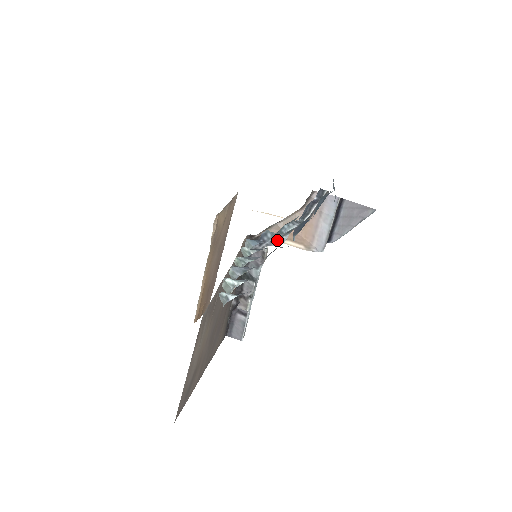
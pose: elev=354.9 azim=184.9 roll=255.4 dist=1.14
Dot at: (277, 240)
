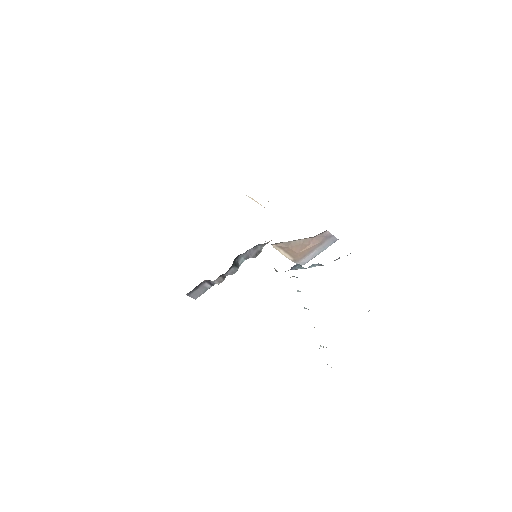
Dot at: (297, 269)
